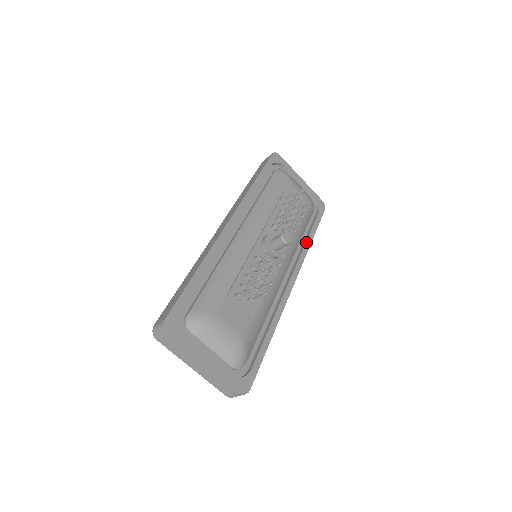
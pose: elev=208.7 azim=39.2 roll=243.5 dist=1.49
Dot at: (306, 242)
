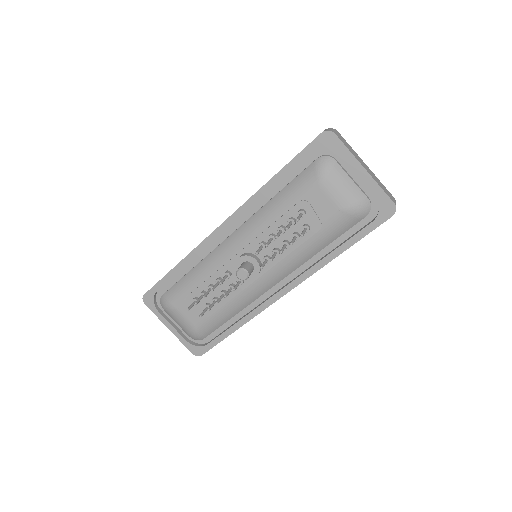
Dot at: (325, 257)
